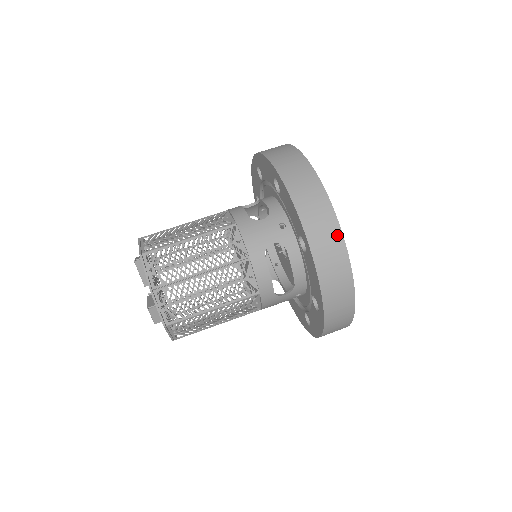
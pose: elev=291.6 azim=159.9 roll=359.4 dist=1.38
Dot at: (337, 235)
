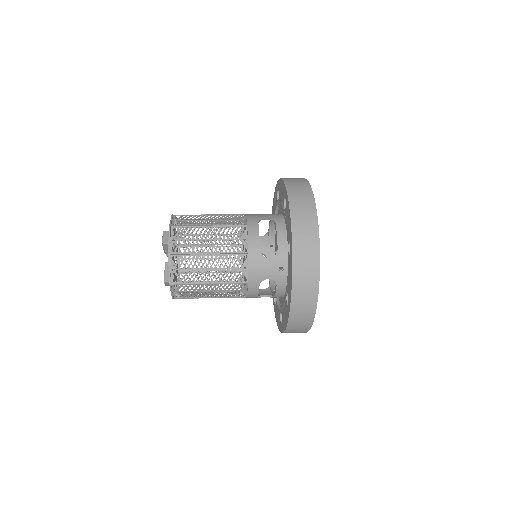
Dot at: (312, 312)
